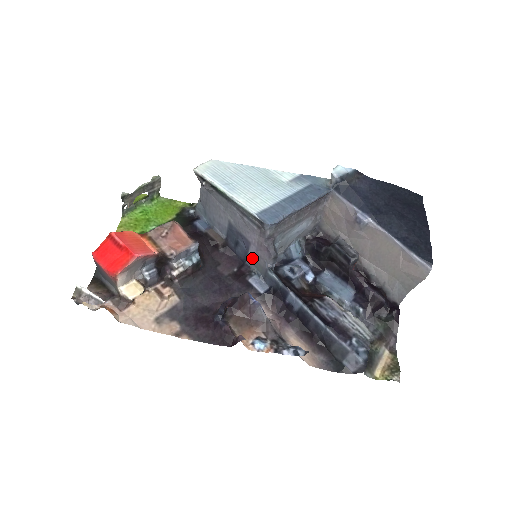
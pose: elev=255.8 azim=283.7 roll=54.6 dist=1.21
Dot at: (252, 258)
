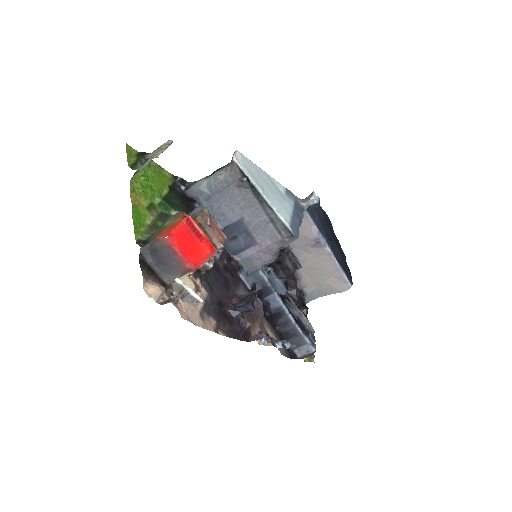
Dot at: (246, 255)
